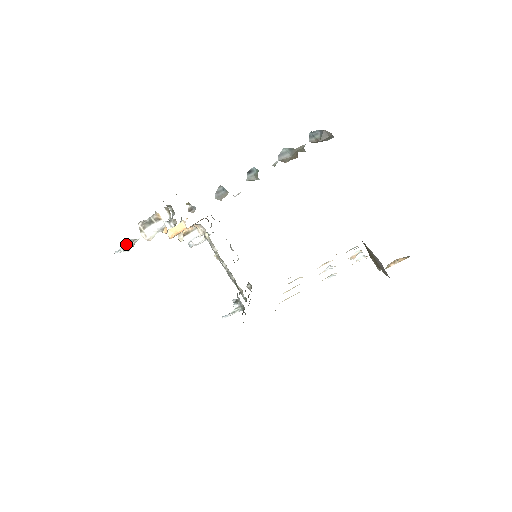
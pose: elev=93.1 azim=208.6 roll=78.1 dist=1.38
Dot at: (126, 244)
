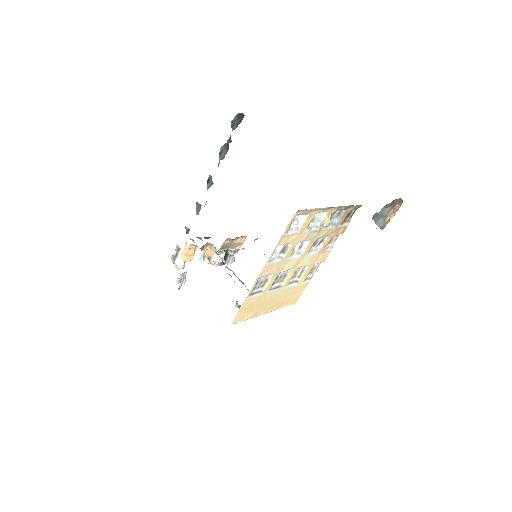
Dot at: (180, 279)
